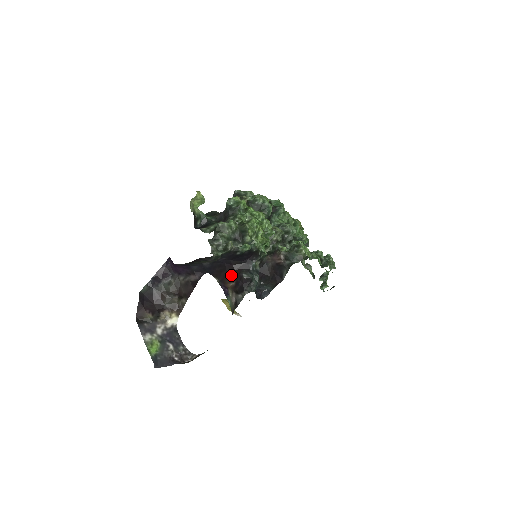
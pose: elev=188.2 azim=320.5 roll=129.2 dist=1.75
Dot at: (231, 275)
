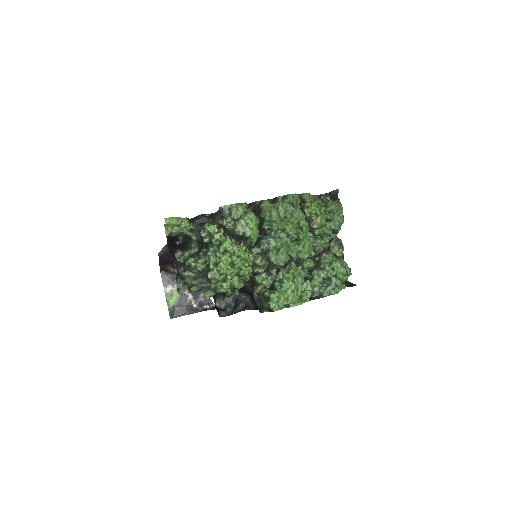
Dot at: occluded
